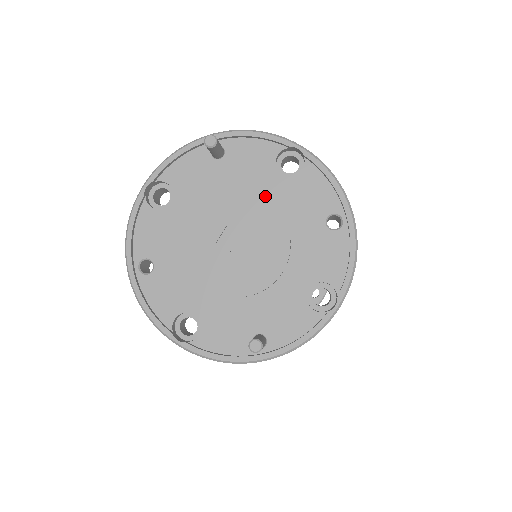
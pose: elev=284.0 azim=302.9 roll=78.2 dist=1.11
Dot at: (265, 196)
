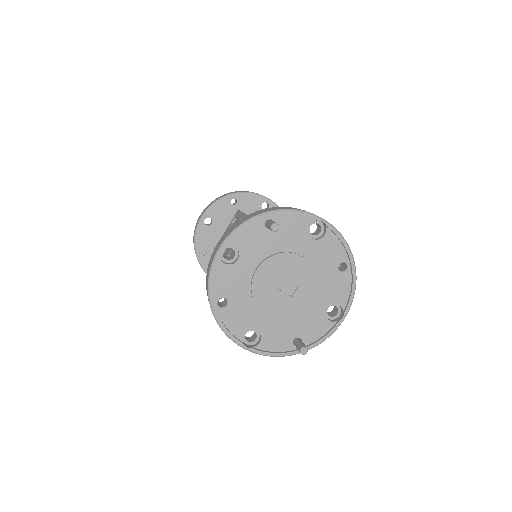
Dot at: (301, 253)
